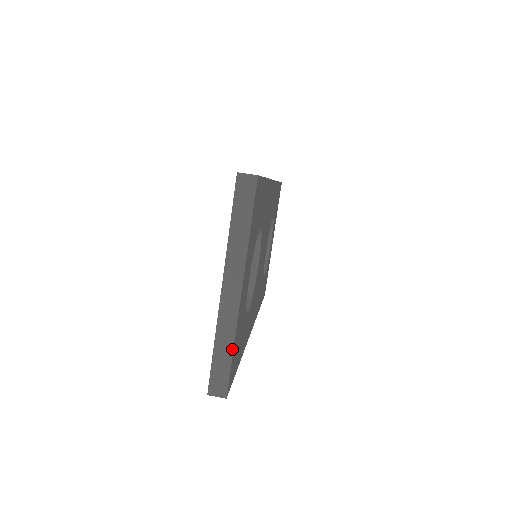
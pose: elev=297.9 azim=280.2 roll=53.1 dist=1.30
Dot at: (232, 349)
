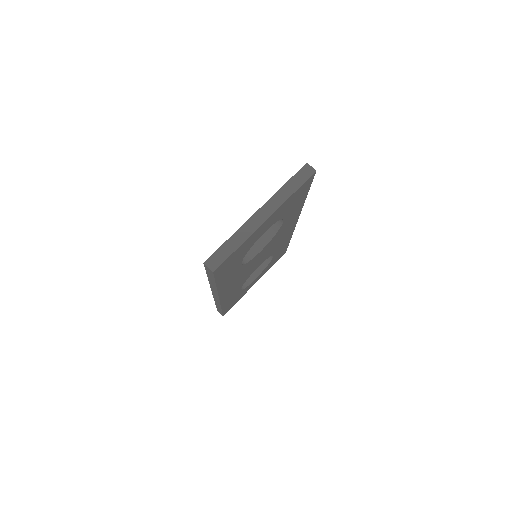
Dot at: (238, 246)
